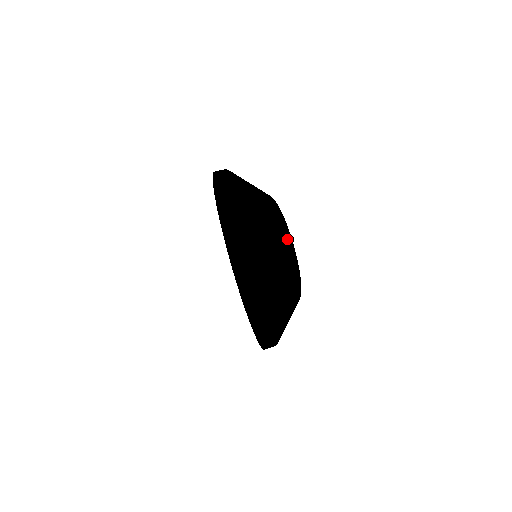
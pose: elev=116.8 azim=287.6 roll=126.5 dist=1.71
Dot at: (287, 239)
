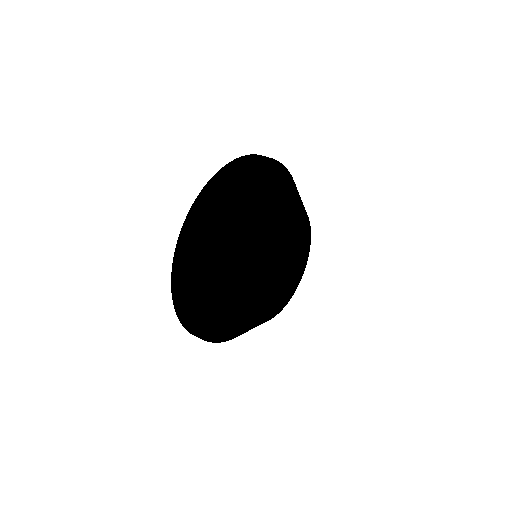
Dot at: (256, 227)
